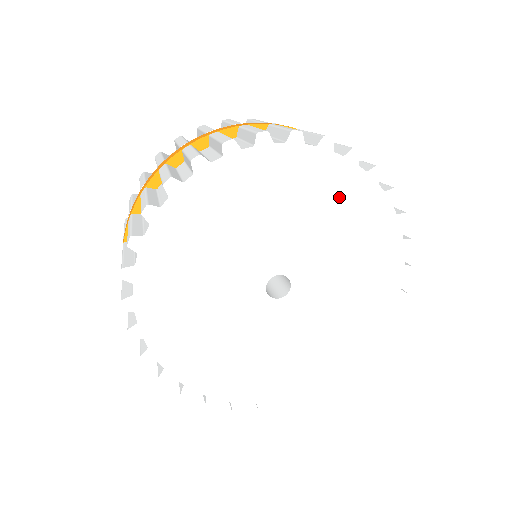
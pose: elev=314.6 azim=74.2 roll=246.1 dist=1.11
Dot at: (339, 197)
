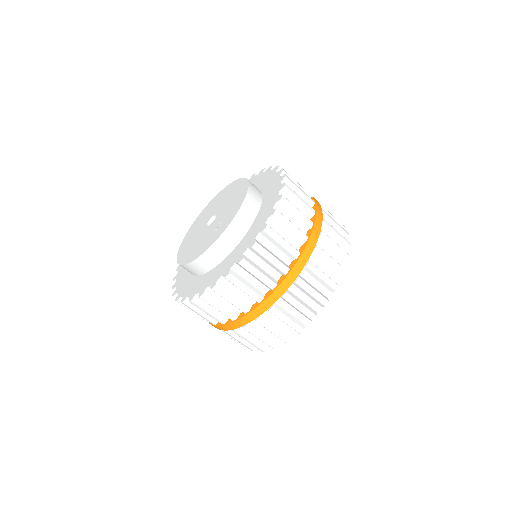
Dot at: occluded
